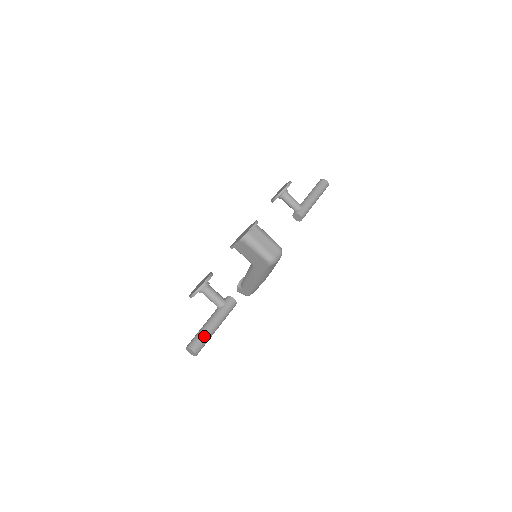
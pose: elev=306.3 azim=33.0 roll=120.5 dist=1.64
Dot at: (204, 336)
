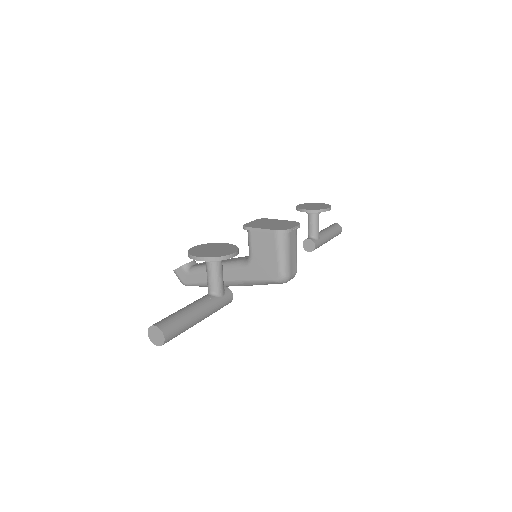
Dot at: (185, 324)
